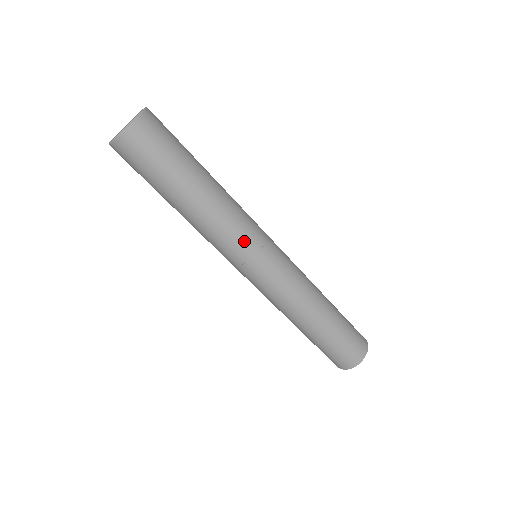
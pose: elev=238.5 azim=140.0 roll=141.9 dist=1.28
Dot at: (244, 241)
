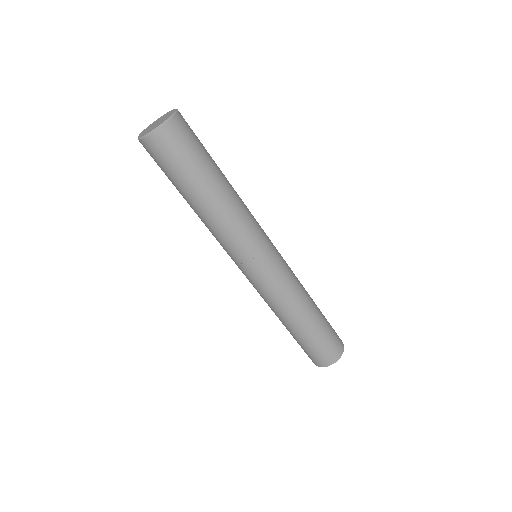
Dot at: (248, 243)
